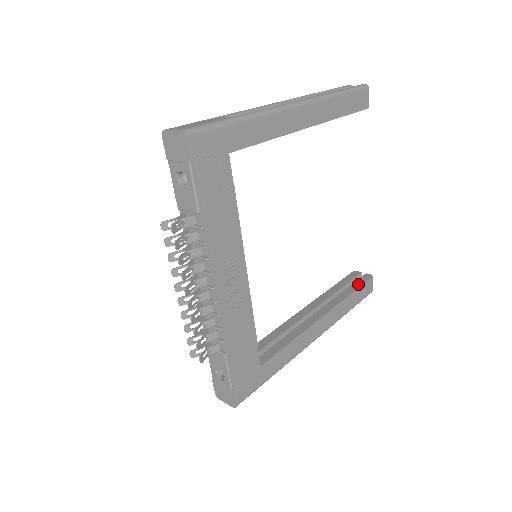
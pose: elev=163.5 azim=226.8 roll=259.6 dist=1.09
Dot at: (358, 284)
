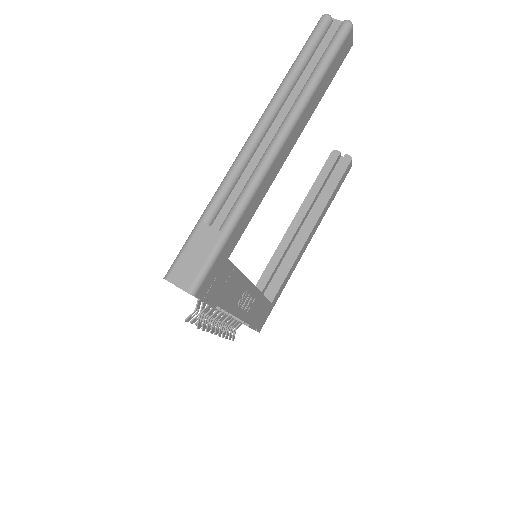
Dot at: (339, 175)
